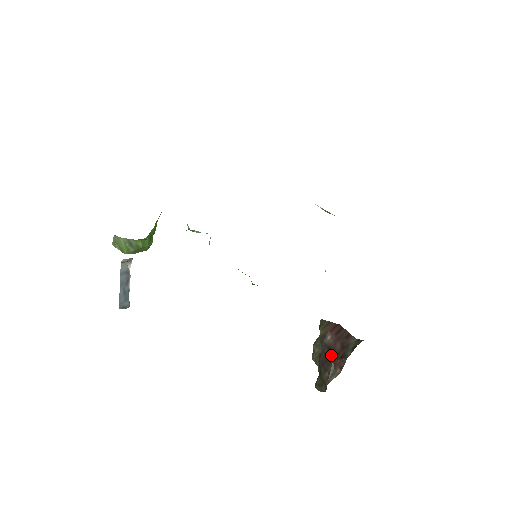
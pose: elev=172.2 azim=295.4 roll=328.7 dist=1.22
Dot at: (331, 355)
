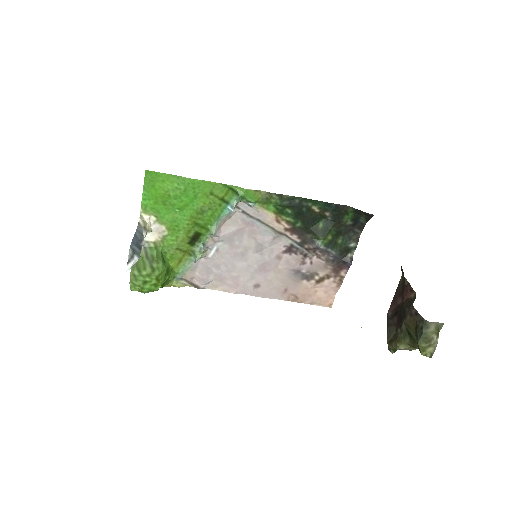
Dot at: (399, 308)
